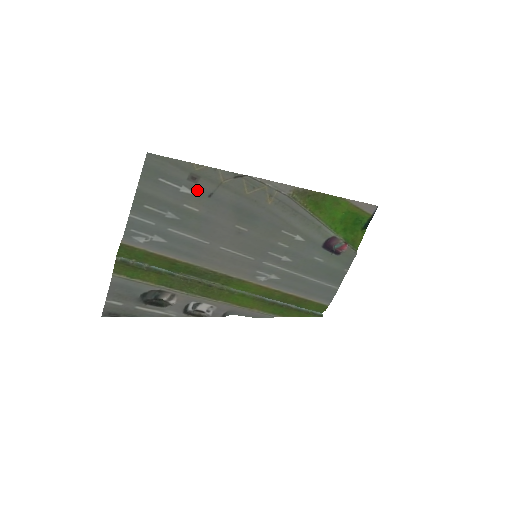
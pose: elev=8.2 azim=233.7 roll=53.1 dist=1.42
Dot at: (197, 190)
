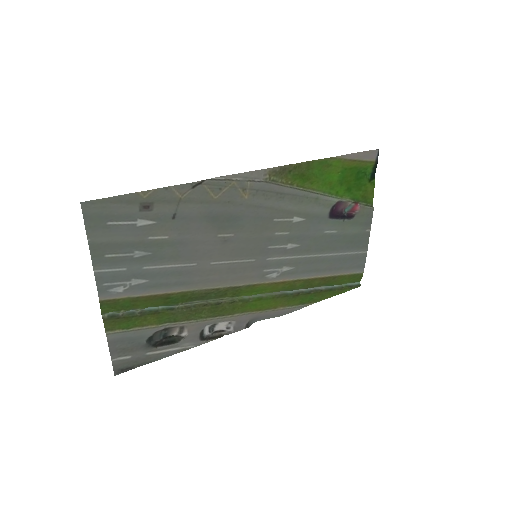
Dot at: (156, 217)
